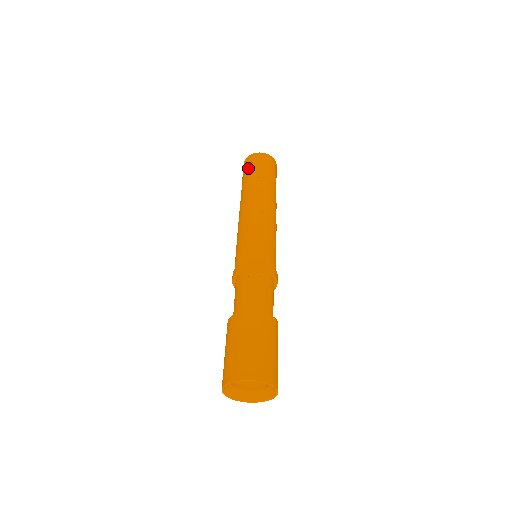
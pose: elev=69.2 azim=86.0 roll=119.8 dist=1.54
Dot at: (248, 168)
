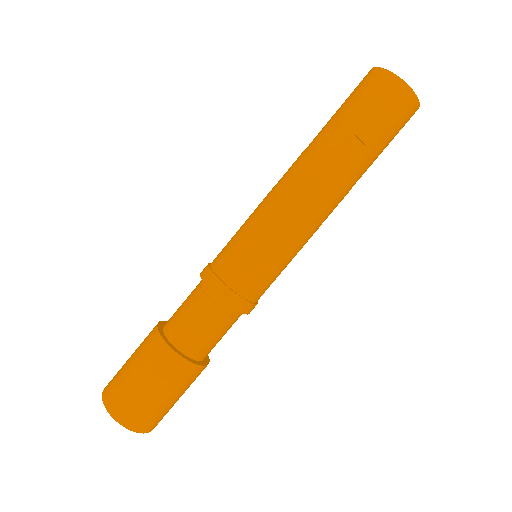
Dot at: (364, 101)
